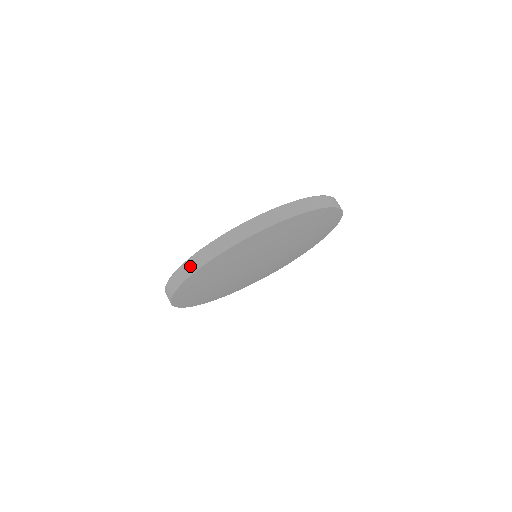
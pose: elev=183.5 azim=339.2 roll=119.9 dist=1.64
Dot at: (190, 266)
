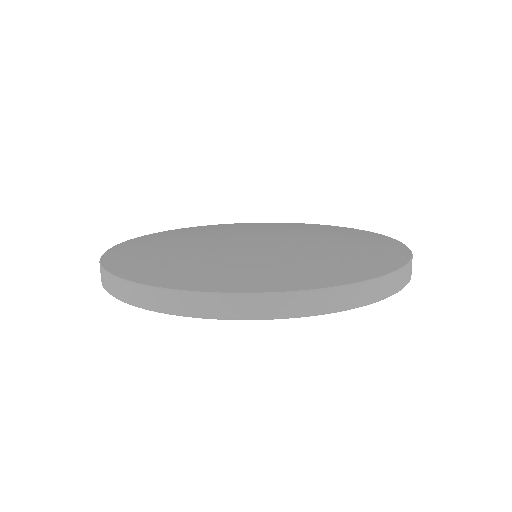
Dot at: (113, 286)
